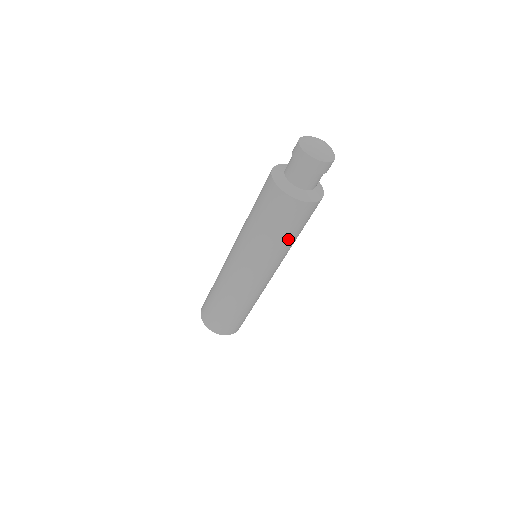
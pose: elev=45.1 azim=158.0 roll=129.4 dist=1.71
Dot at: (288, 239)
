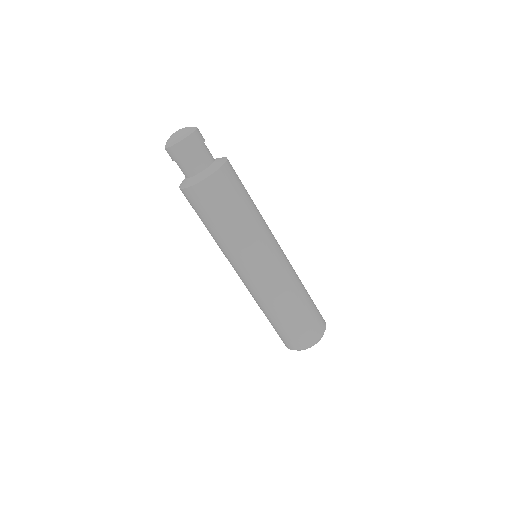
Dot at: (251, 205)
